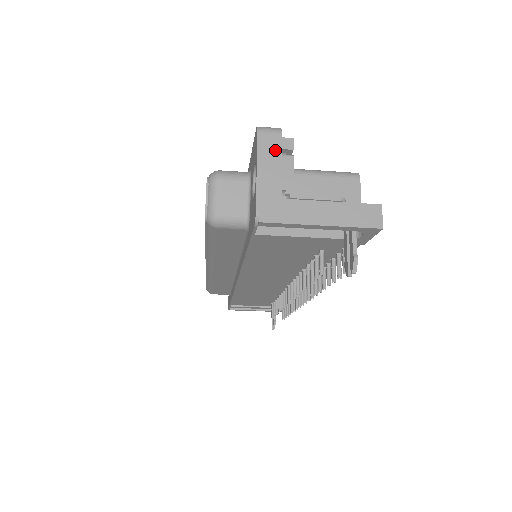
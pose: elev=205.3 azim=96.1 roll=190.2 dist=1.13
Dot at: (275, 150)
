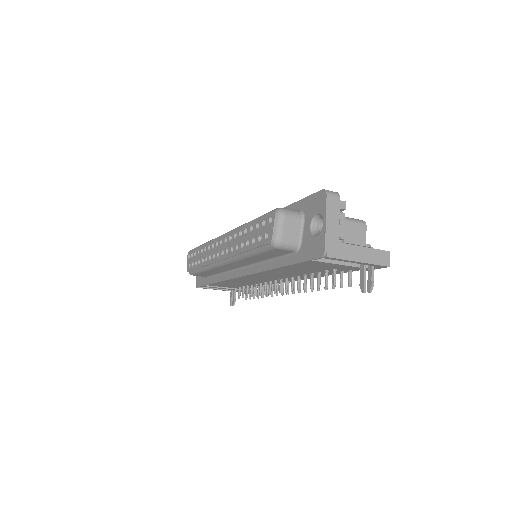
Dot at: (336, 209)
